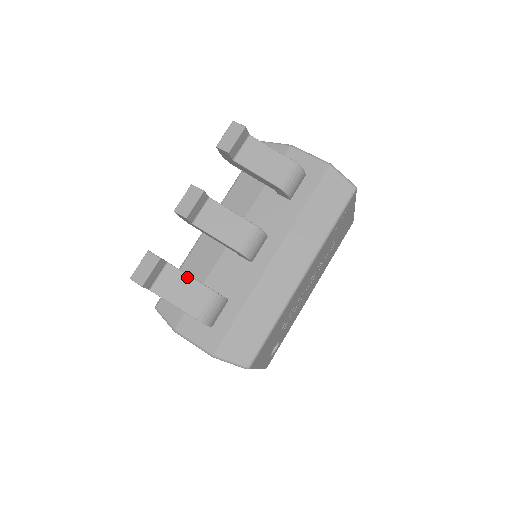
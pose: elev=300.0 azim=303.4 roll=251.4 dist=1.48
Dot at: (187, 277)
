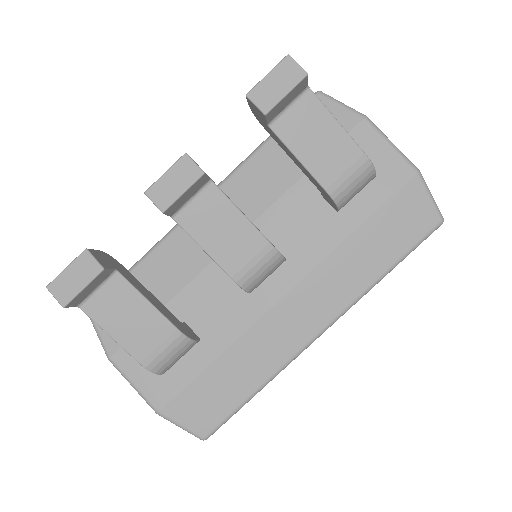
Dot at: (143, 301)
